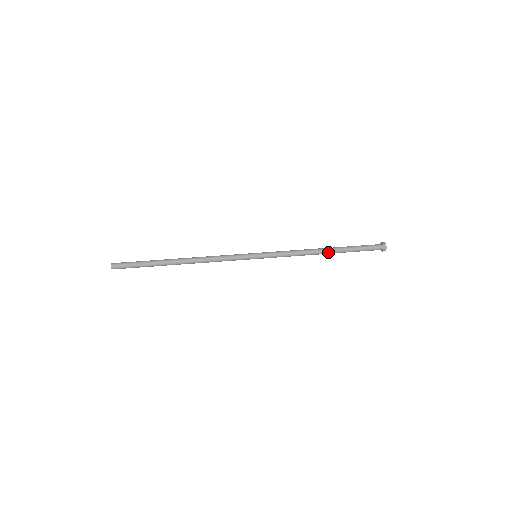
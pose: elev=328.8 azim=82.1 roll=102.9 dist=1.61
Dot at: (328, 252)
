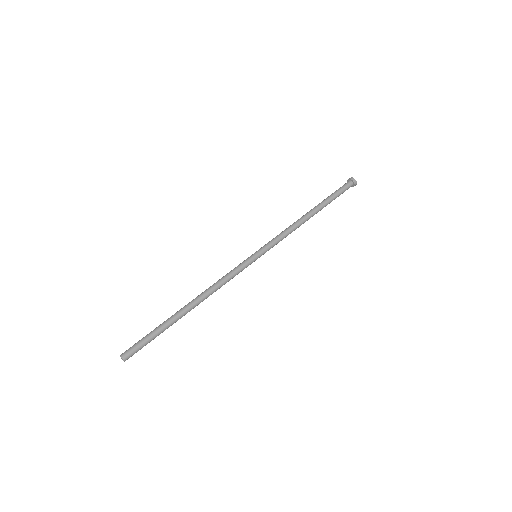
Dot at: occluded
